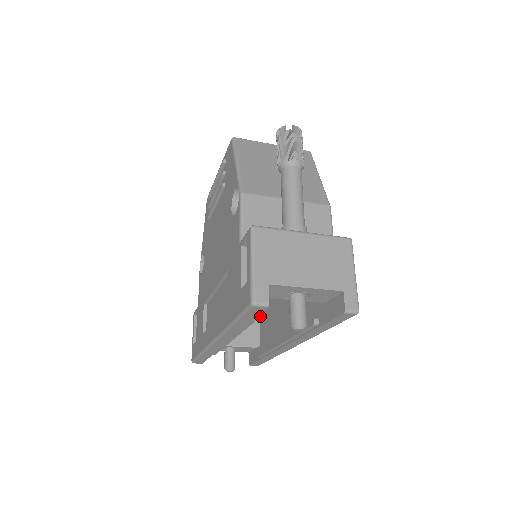
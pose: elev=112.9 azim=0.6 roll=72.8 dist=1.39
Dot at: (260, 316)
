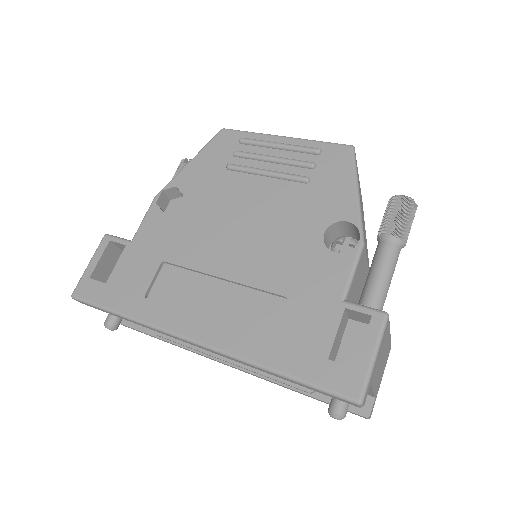
Dot at: occluded
